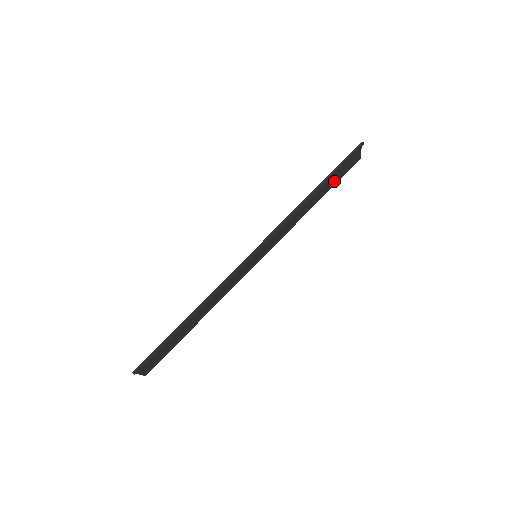
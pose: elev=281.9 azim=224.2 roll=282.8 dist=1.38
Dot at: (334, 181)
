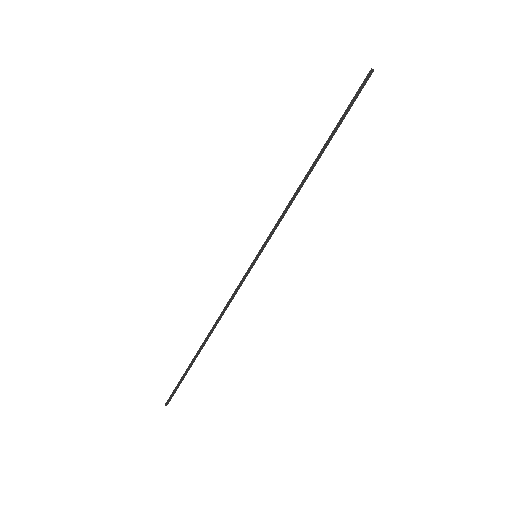
Dot at: occluded
